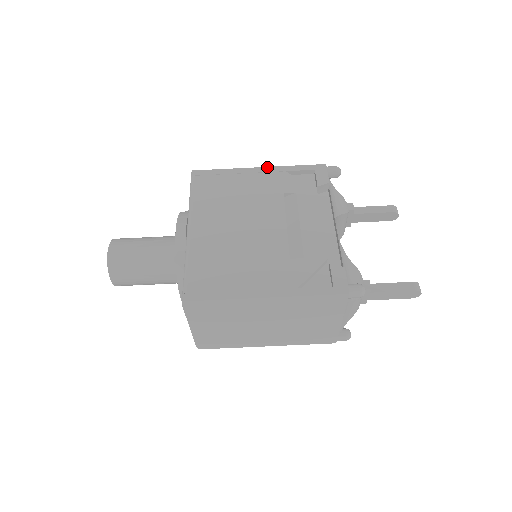
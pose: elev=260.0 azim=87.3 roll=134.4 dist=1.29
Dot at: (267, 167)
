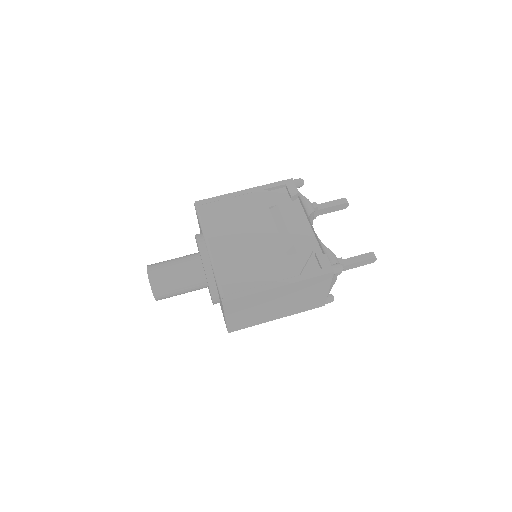
Dot at: (250, 188)
